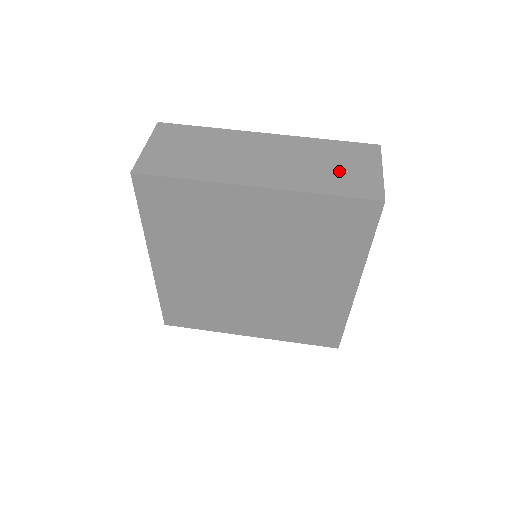
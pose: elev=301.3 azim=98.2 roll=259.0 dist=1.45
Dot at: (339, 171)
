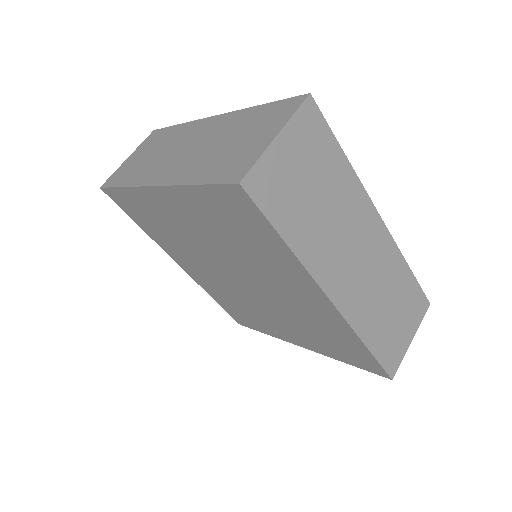
Dot at: (232, 149)
